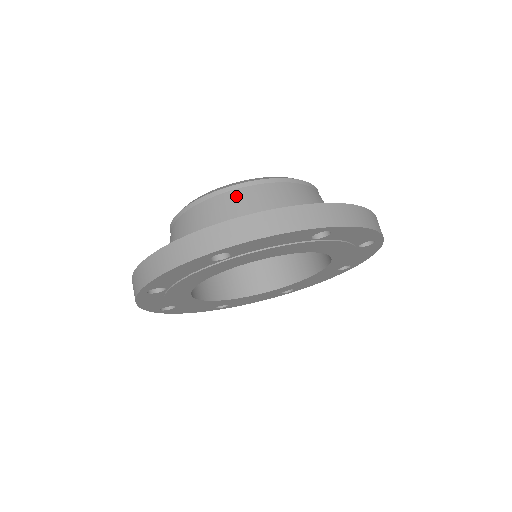
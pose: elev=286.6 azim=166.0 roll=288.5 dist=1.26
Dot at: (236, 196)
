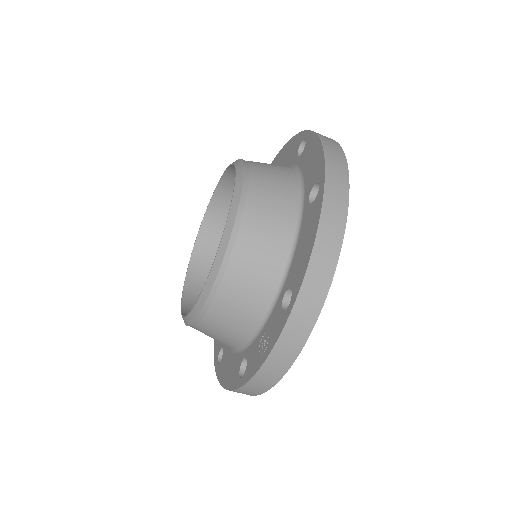
Dot at: (213, 318)
